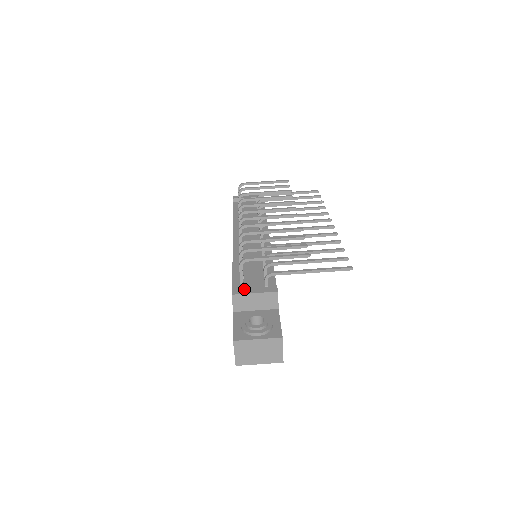
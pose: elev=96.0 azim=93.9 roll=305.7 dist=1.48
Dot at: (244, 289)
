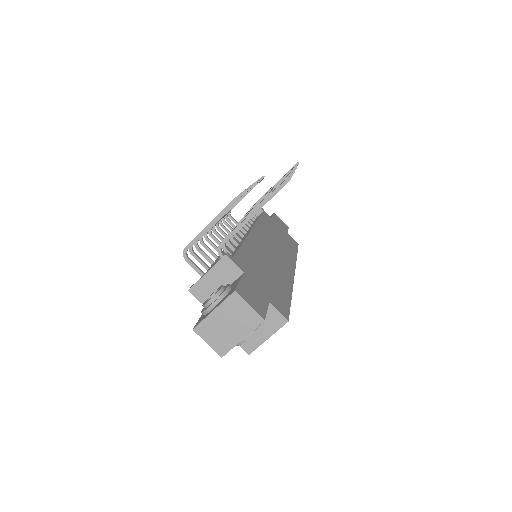
Dot at: occluded
